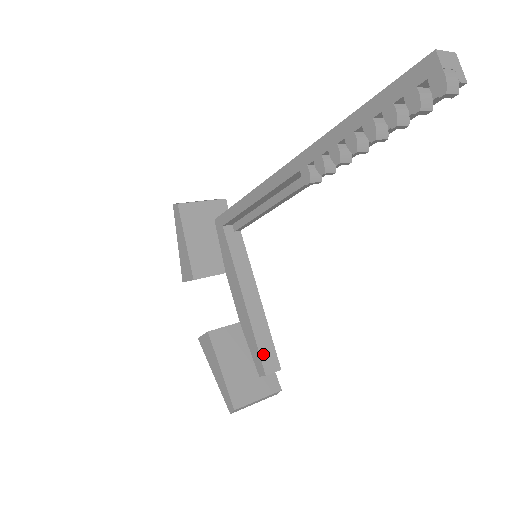
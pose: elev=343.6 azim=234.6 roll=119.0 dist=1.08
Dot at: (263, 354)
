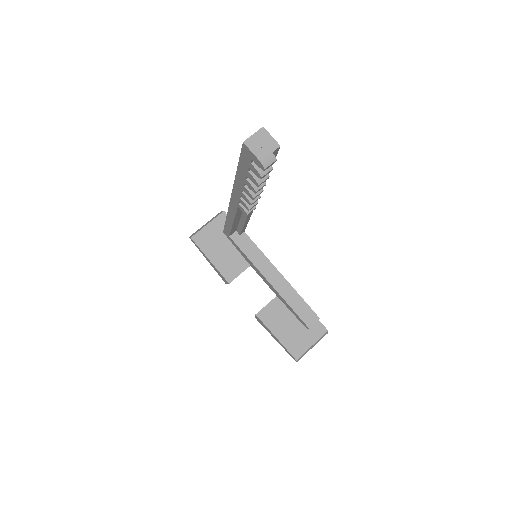
Dot at: (300, 314)
